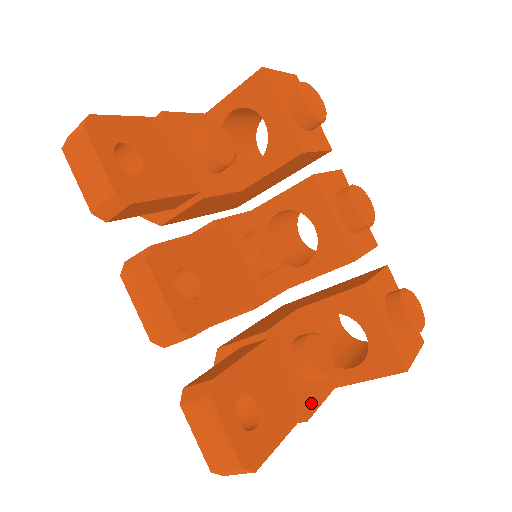
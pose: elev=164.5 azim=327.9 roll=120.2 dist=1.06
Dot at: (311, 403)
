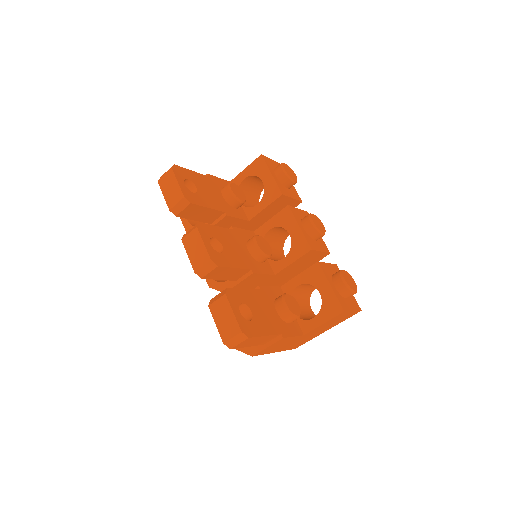
Dot at: (286, 332)
